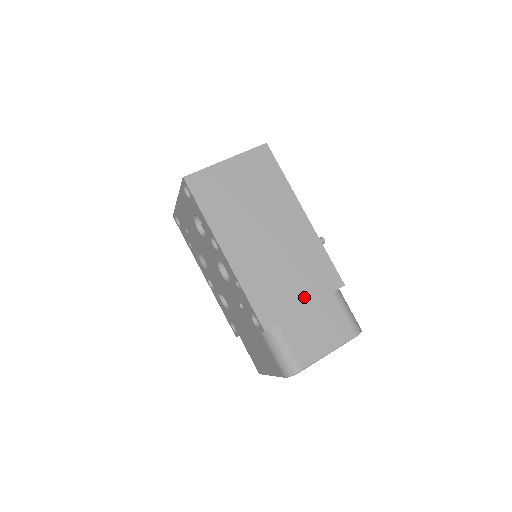
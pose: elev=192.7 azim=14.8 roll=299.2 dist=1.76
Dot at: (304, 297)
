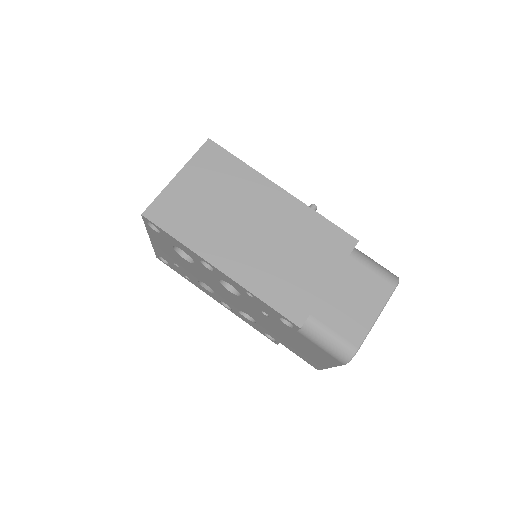
Dot at: (323, 274)
